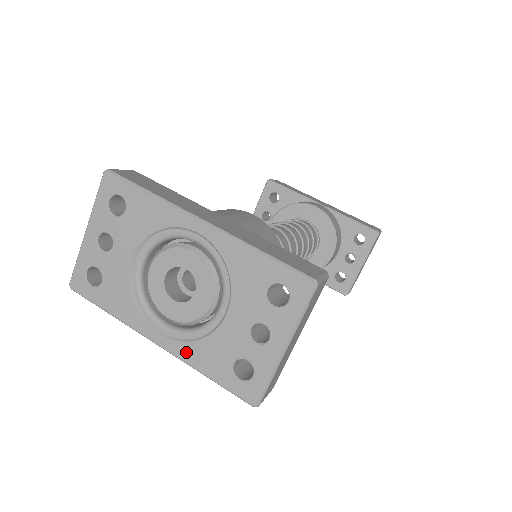
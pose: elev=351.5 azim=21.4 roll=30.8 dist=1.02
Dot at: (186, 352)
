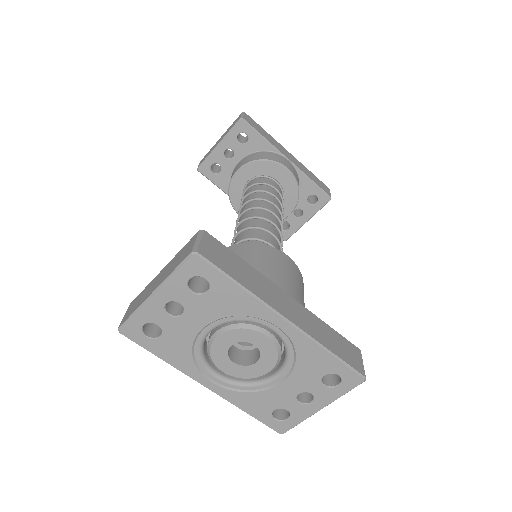
Dot at: (234, 397)
